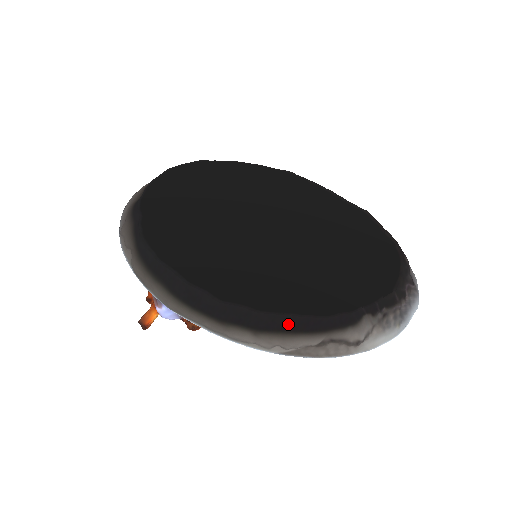
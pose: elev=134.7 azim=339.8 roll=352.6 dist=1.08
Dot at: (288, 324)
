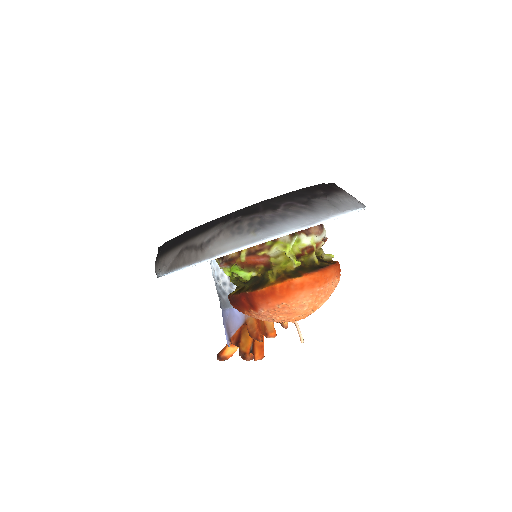
Dot at: (172, 244)
